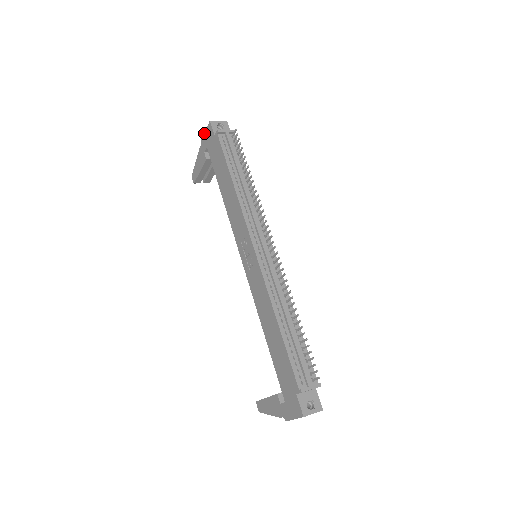
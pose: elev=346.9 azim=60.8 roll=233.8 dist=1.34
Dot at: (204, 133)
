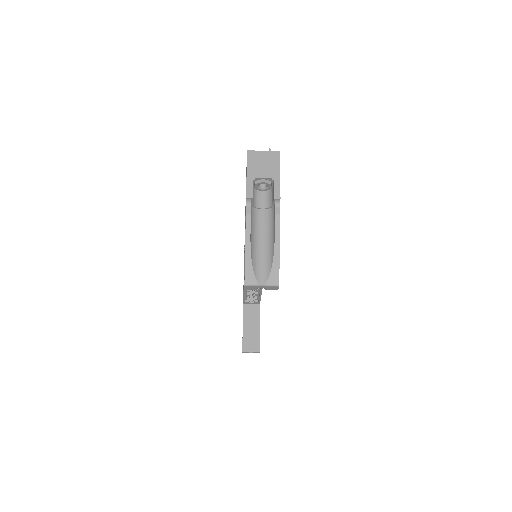
Dot at: occluded
